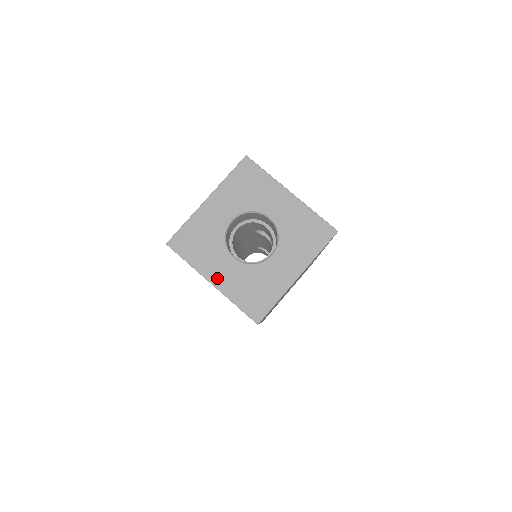
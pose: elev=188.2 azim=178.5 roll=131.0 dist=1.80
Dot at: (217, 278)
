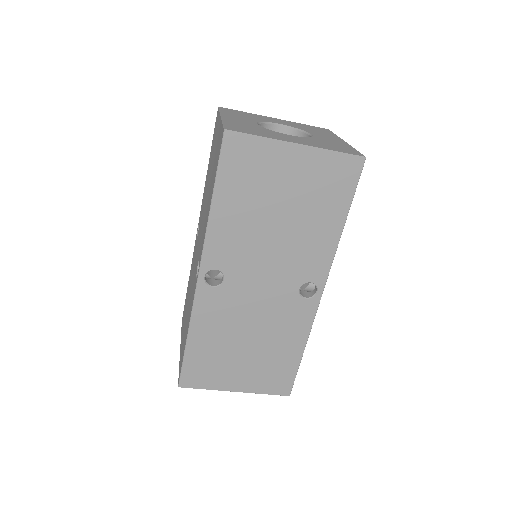
Dot at: (230, 118)
